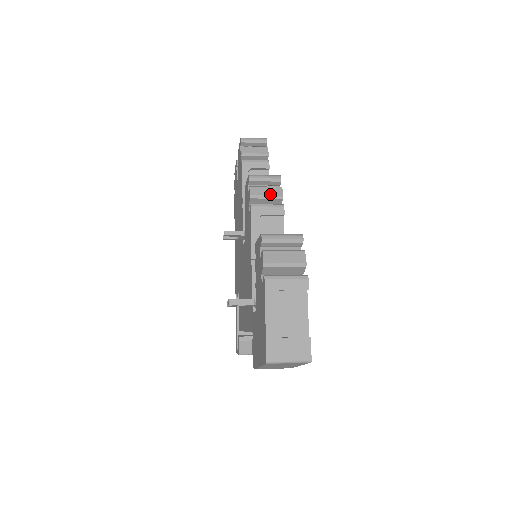
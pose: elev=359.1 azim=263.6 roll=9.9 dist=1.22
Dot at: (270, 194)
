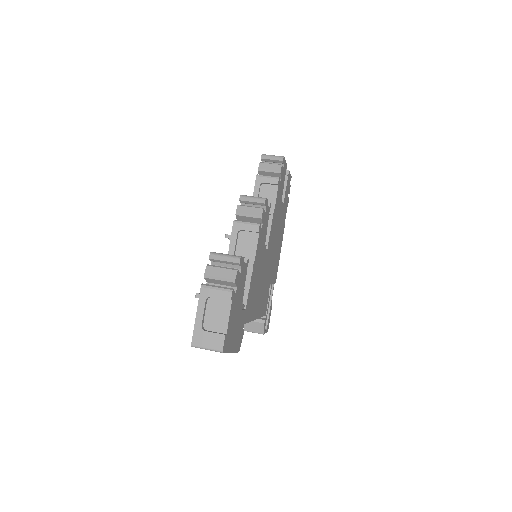
Dot at: (252, 213)
